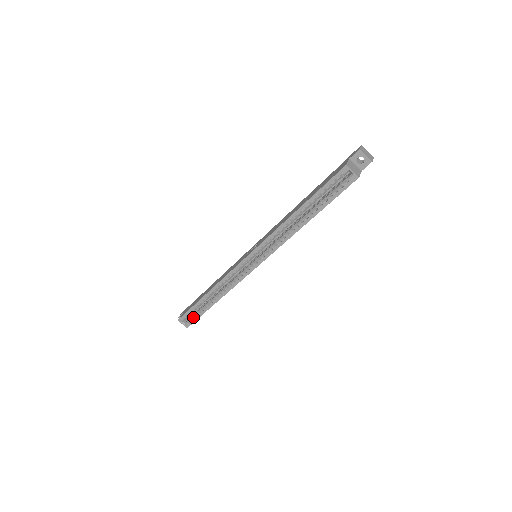
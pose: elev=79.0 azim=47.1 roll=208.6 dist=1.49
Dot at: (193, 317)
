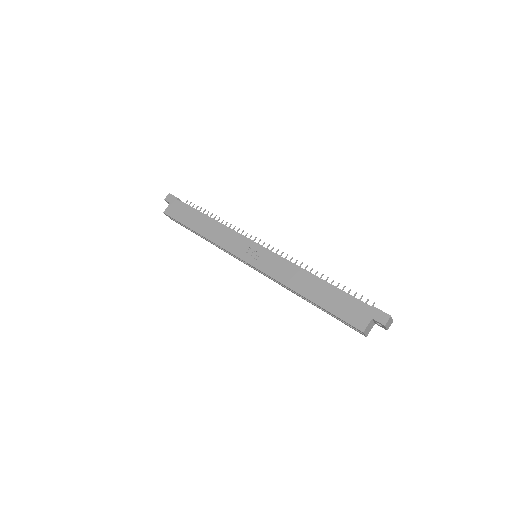
Dot at: (179, 223)
